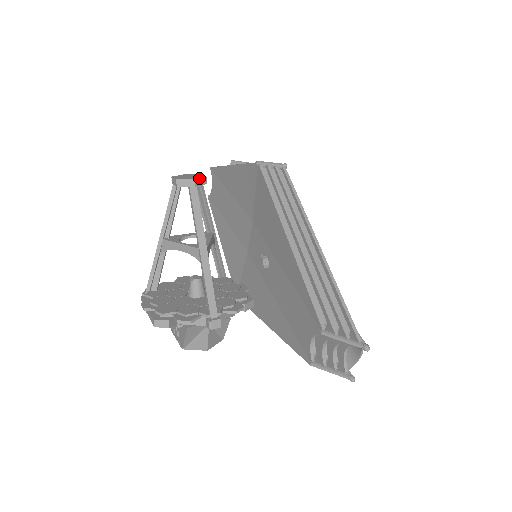
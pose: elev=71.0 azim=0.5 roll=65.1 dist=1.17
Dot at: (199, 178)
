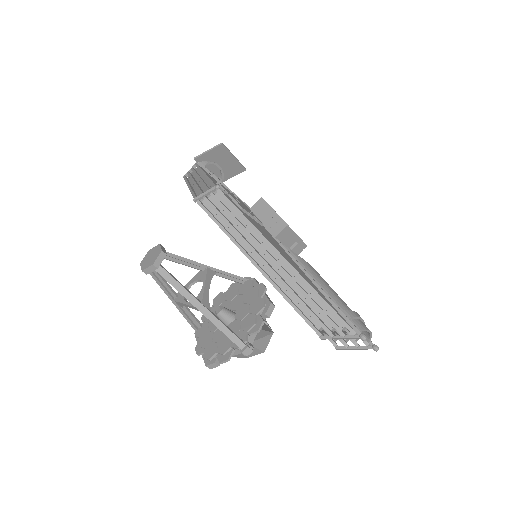
Dot at: (156, 259)
